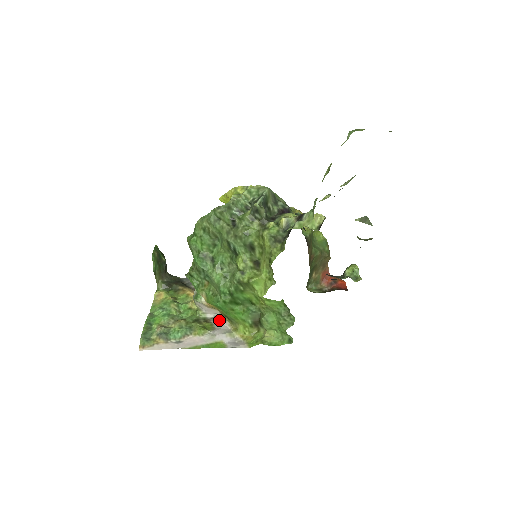
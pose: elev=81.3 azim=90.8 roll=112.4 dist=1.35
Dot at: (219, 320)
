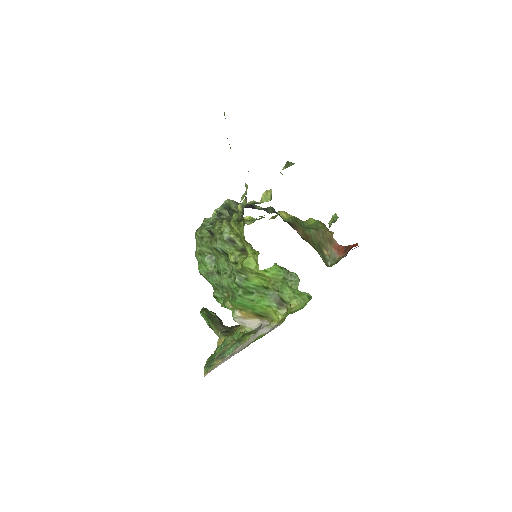
Dot at: (261, 325)
